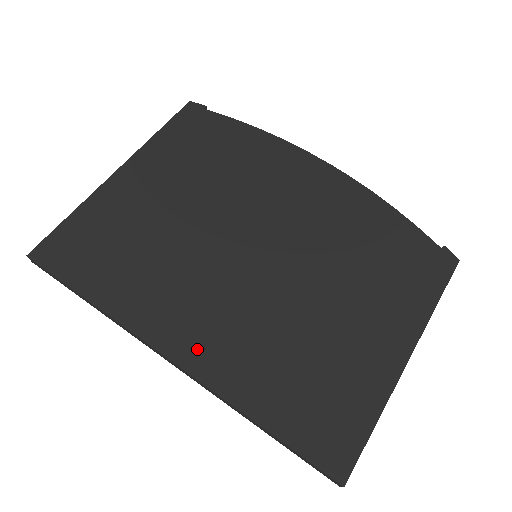
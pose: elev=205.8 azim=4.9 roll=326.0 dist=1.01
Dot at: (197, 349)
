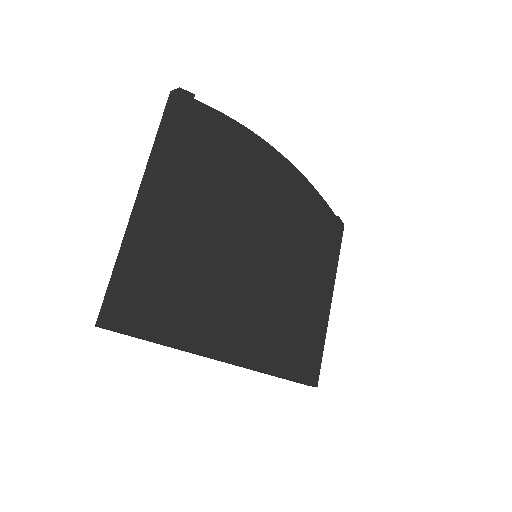
Dot at: (246, 348)
